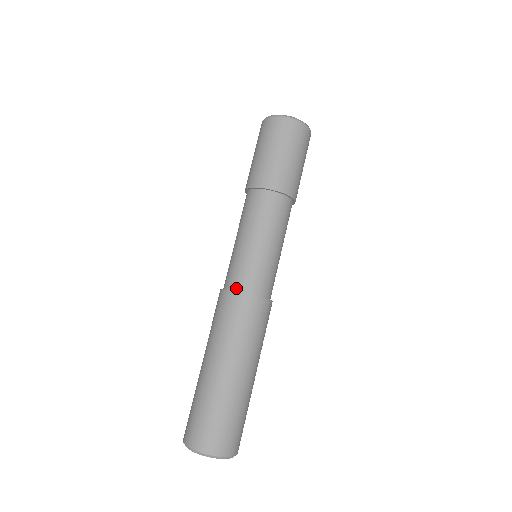
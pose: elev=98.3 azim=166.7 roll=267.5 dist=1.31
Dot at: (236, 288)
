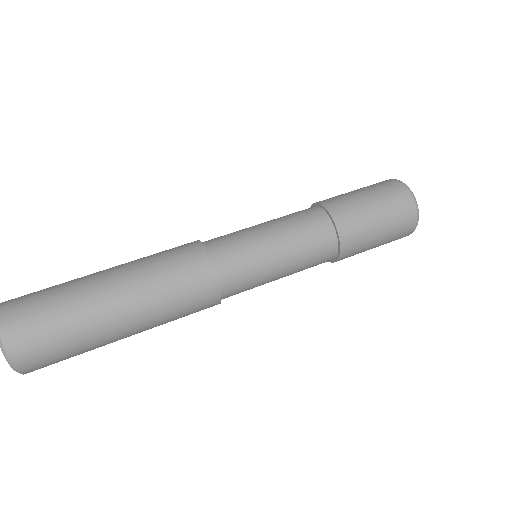
Dot at: occluded
